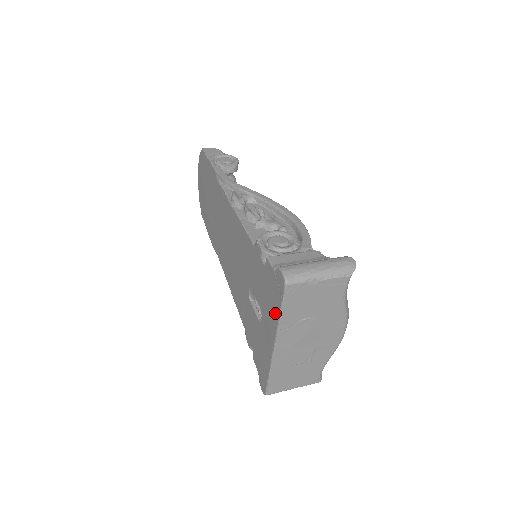
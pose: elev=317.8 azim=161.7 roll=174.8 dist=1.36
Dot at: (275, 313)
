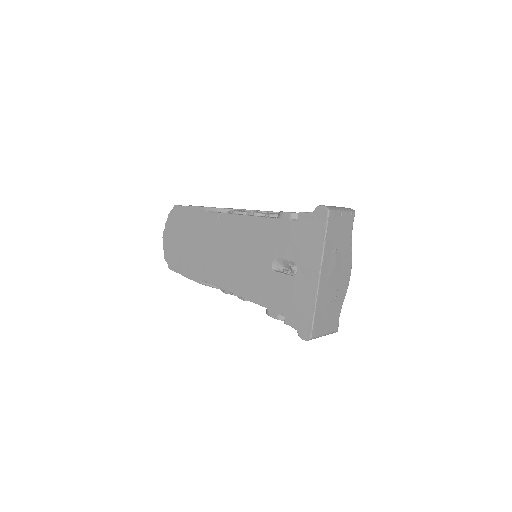
Dot at: (318, 245)
